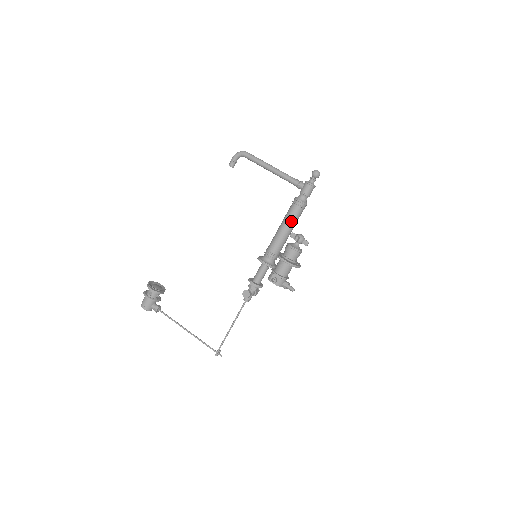
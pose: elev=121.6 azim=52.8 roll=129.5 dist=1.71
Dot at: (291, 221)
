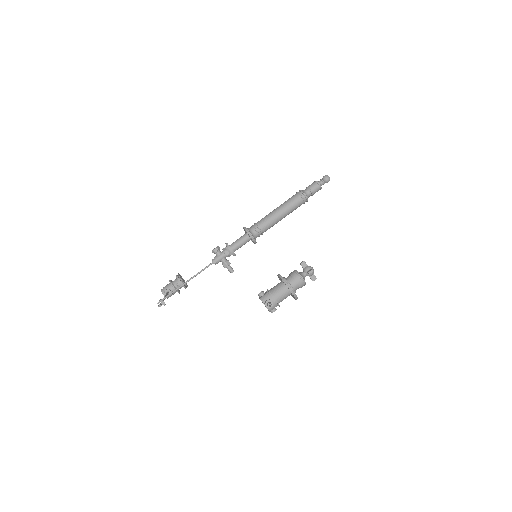
Dot at: (285, 203)
